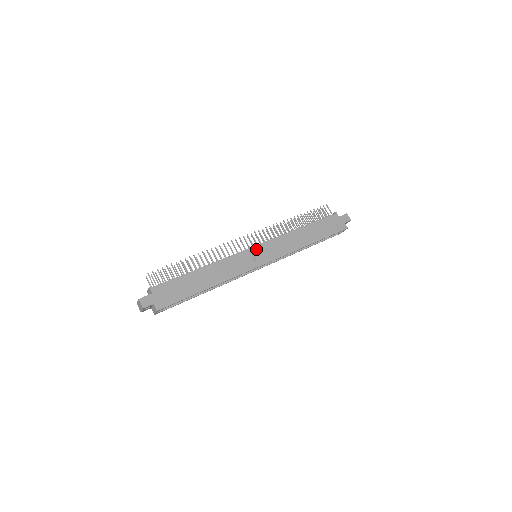
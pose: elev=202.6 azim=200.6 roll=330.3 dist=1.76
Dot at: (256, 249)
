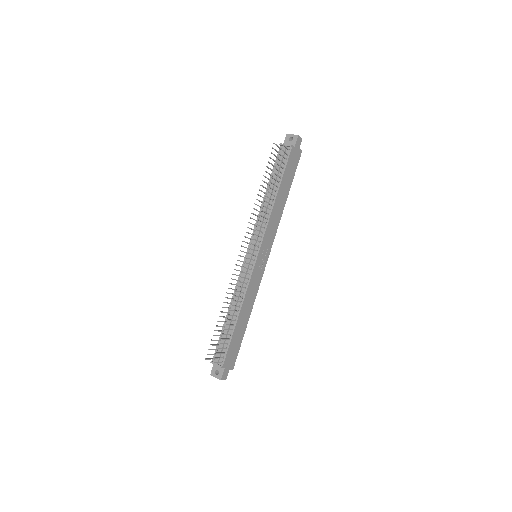
Dot at: (259, 257)
